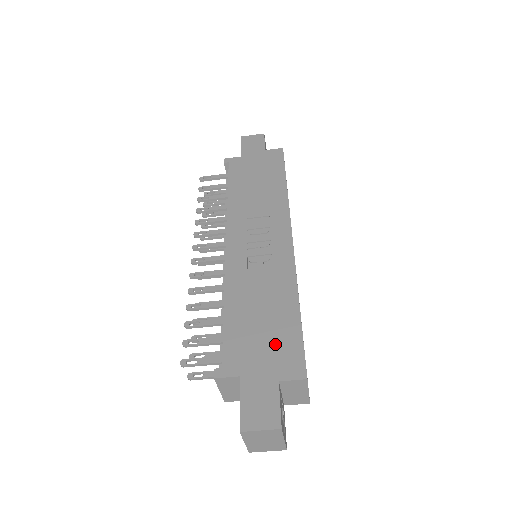
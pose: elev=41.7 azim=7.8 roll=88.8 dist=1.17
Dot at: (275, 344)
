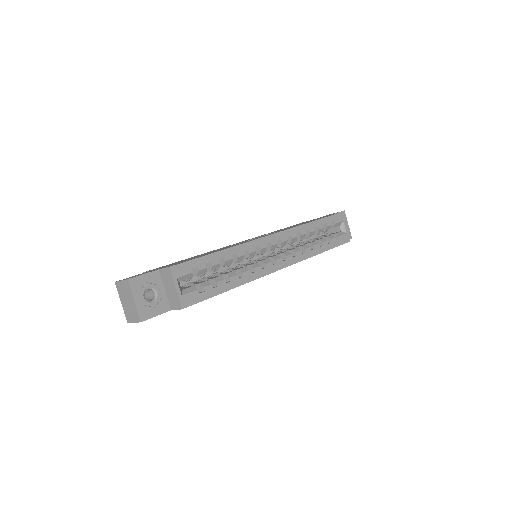
Dot at: occluded
